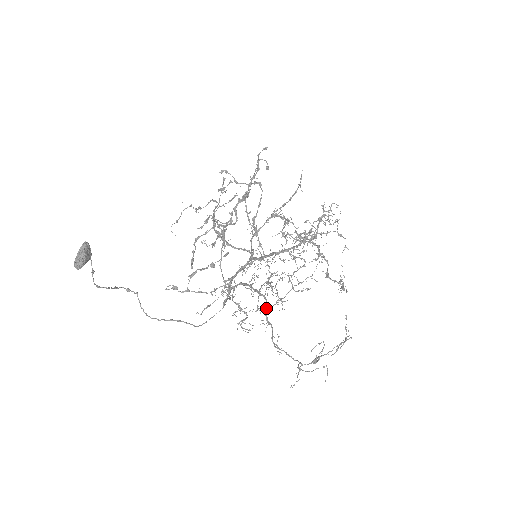
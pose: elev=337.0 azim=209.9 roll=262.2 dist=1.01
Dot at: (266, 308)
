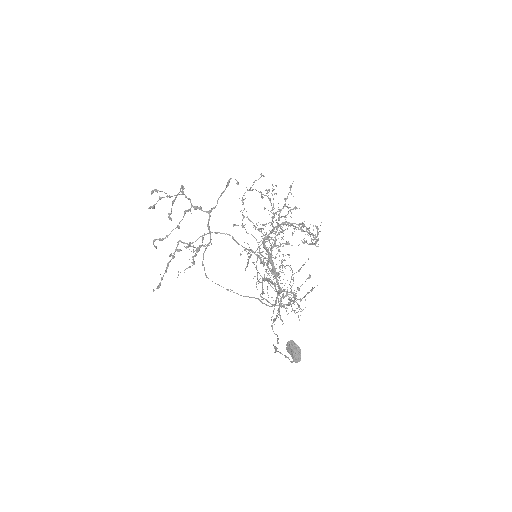
Dot at: occluded
